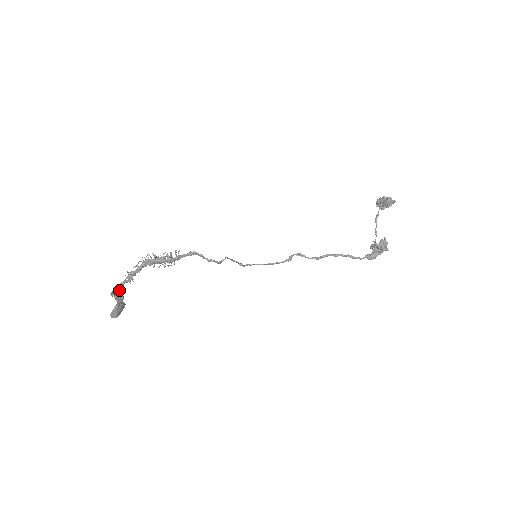
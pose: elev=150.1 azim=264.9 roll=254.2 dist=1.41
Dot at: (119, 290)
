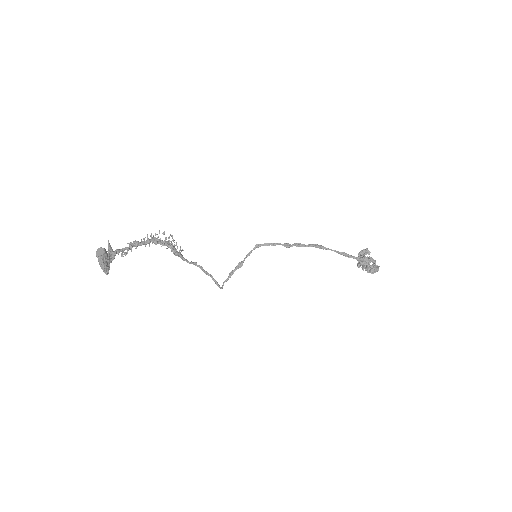
Dot at: occluded
